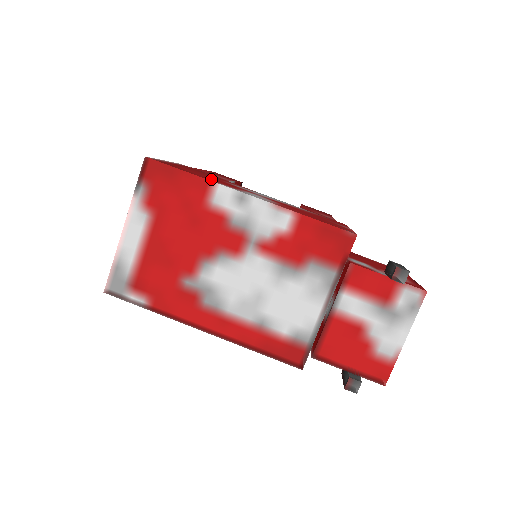
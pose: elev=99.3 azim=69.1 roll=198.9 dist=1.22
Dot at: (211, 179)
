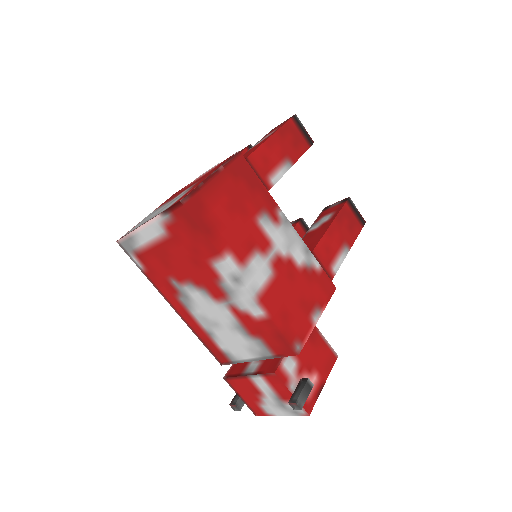
Dot at: (230, 236)
